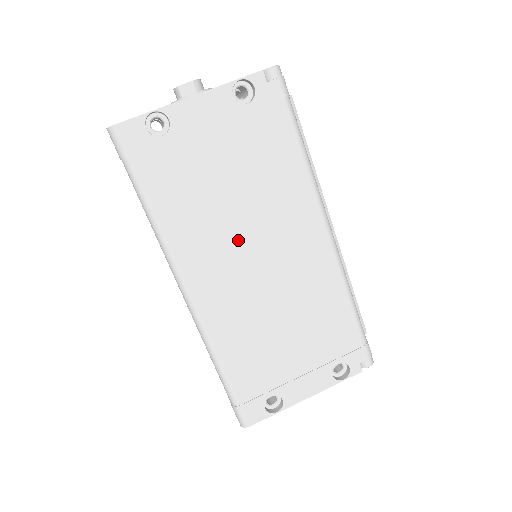
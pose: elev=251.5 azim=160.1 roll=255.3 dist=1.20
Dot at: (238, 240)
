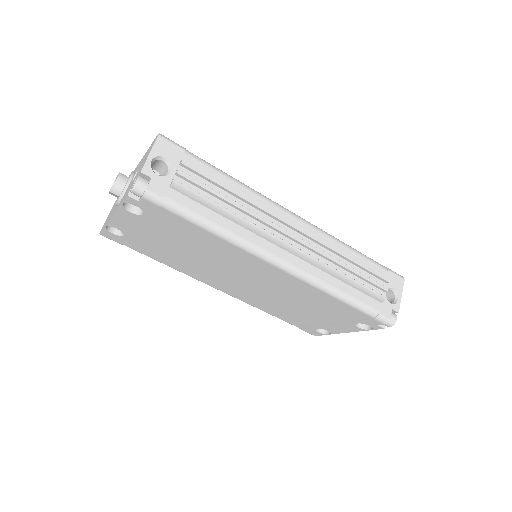
Dot at: (219, 272)
